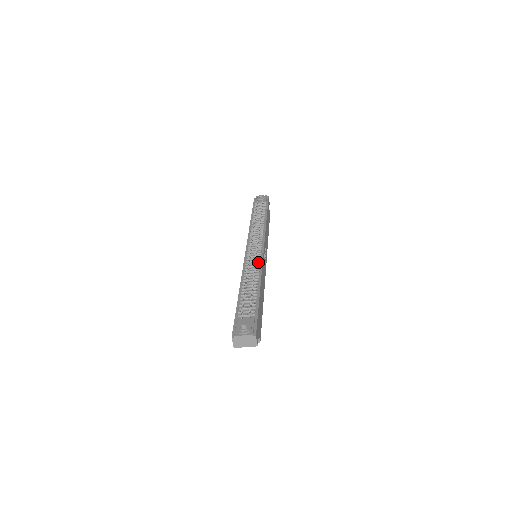
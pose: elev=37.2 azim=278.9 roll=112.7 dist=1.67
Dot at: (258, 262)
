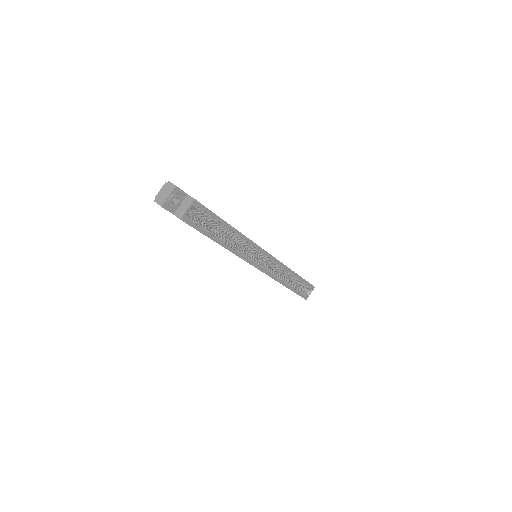
Dot at: occluded
